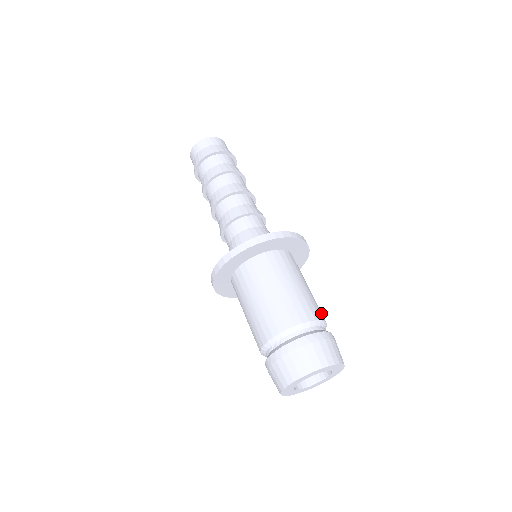
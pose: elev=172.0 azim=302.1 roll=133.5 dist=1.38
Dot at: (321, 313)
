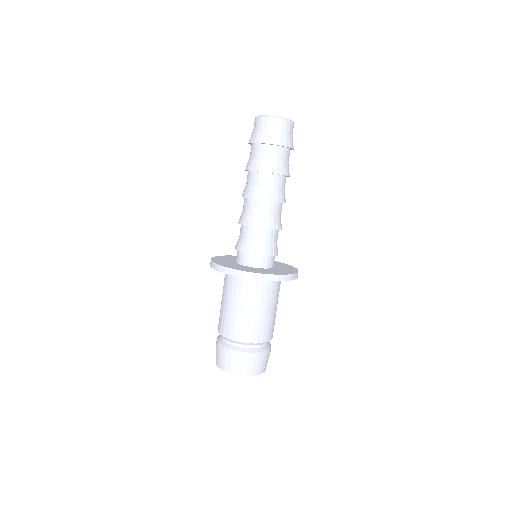
Dot at: (261, 335)
